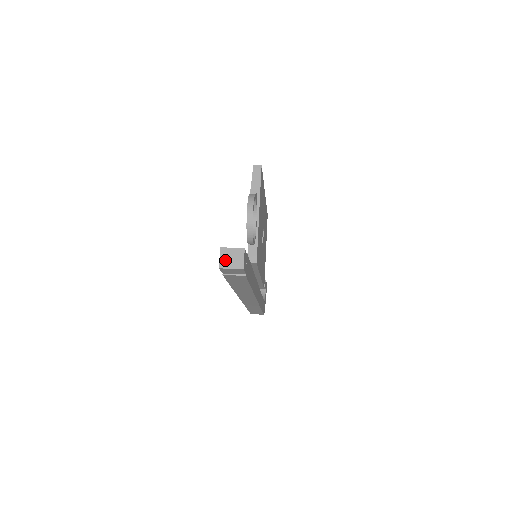
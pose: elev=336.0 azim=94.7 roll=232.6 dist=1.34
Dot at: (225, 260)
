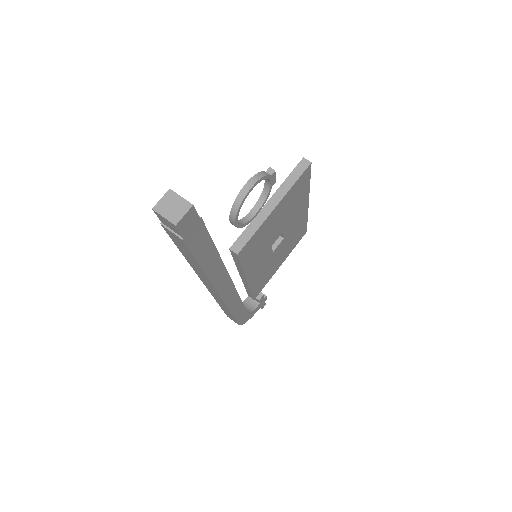
Dot at: (164, 204)
